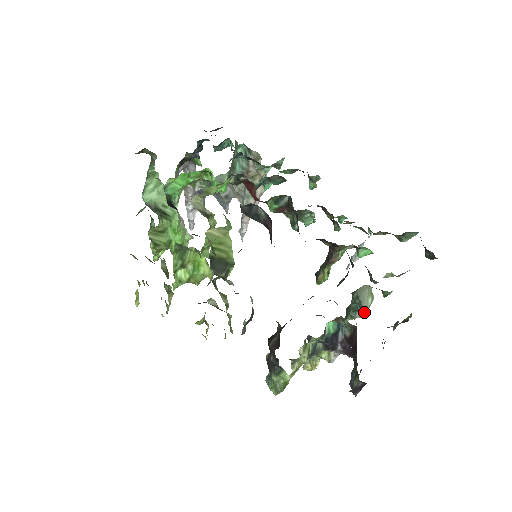
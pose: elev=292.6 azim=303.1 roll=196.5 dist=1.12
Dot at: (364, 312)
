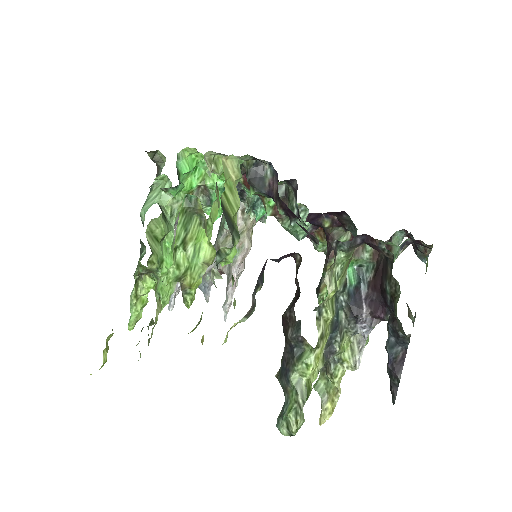
Dot at: occluded
